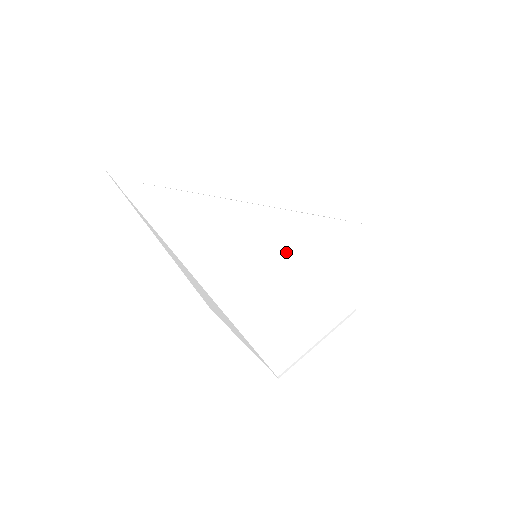
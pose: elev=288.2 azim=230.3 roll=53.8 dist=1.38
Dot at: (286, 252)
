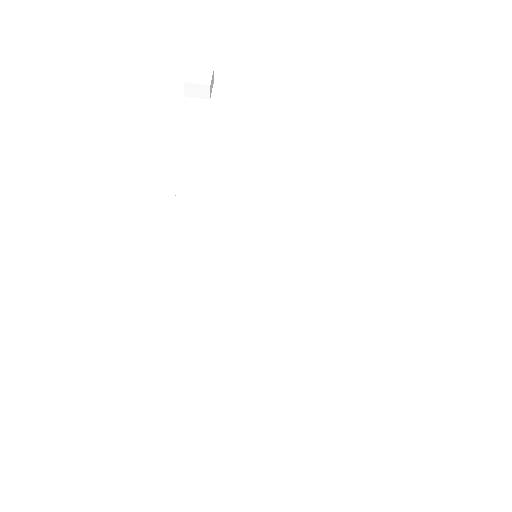
Dot at: (267, 313)
